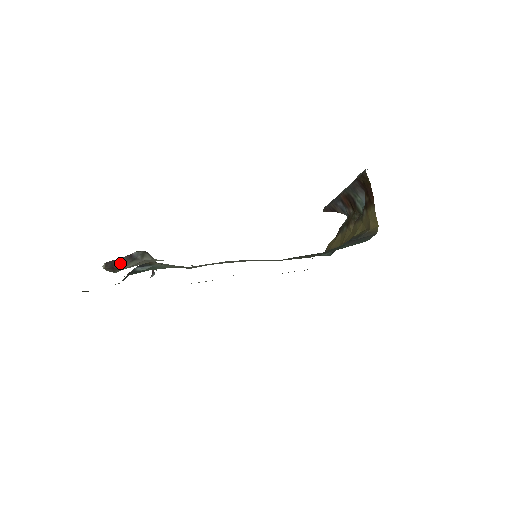
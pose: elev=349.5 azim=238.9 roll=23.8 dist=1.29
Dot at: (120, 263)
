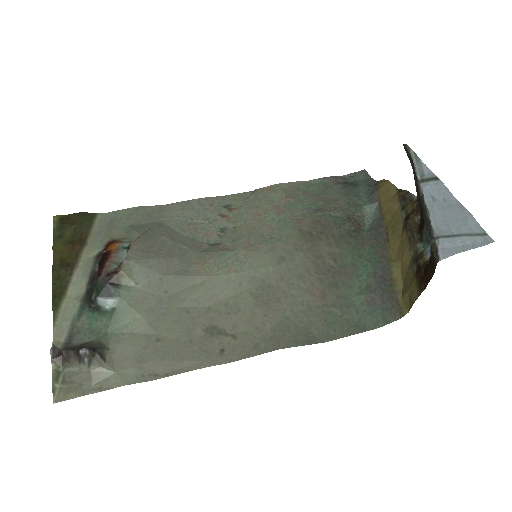
Dot at: (67, 357)
